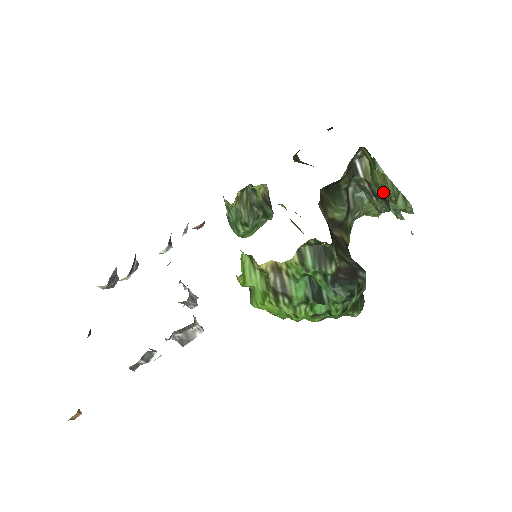
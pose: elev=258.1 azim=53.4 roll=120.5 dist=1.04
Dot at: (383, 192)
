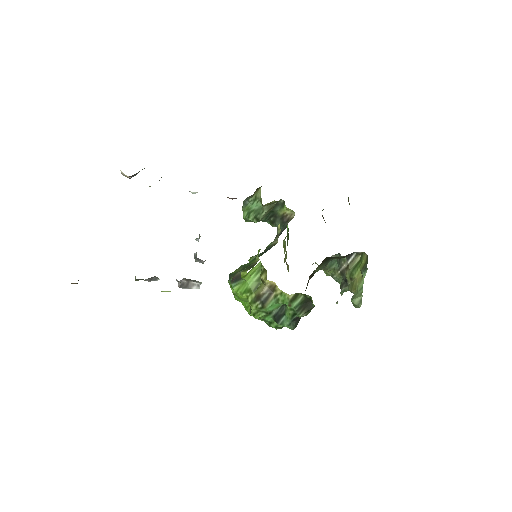
Dot at: (350, 280)
